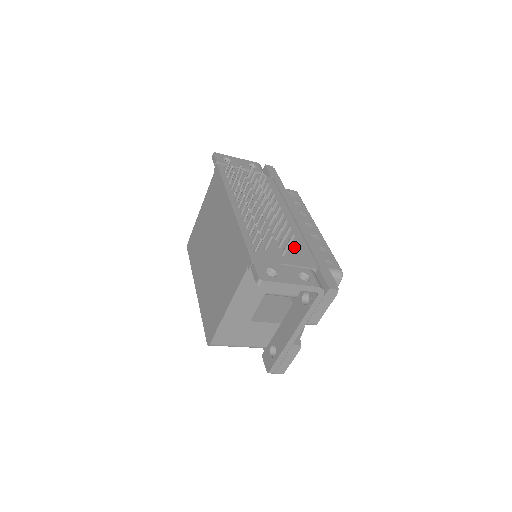
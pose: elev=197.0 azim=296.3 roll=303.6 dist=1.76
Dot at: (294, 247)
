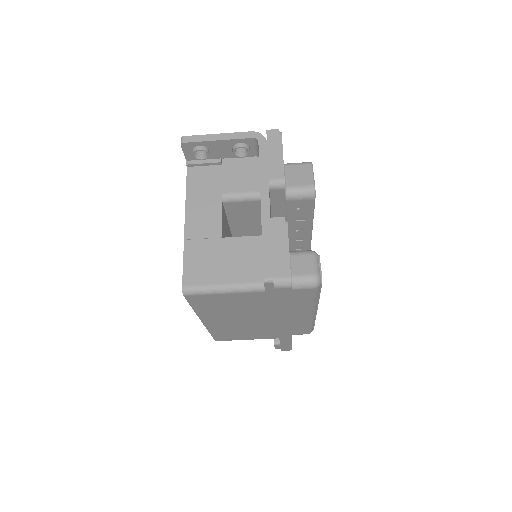
Dot at: occluded
